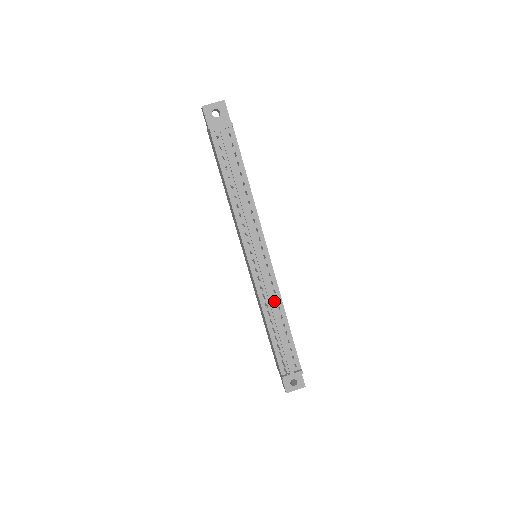
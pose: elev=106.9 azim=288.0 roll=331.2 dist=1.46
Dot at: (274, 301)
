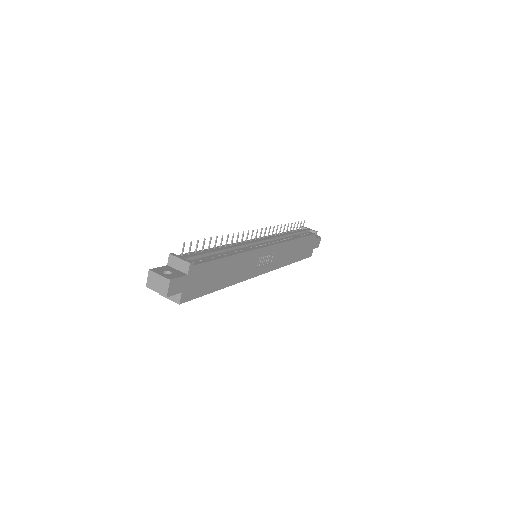
Dot at: (238, 249)
